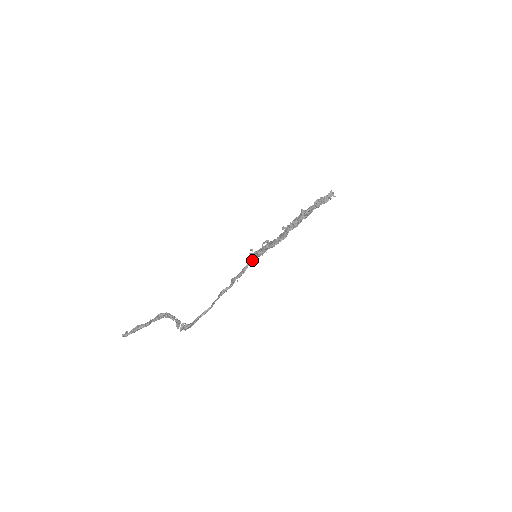
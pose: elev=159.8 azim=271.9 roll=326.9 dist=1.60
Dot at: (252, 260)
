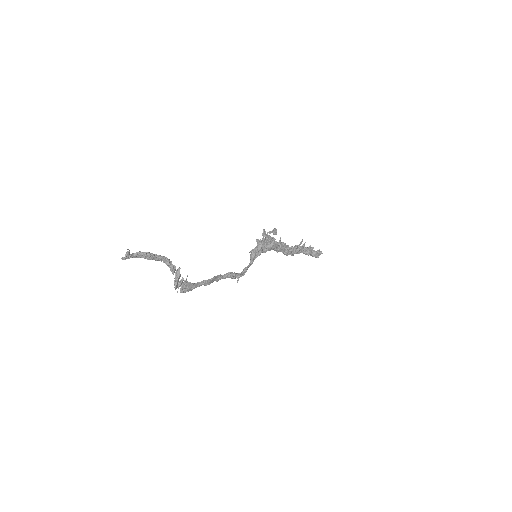
Dot at: (252, 257)
